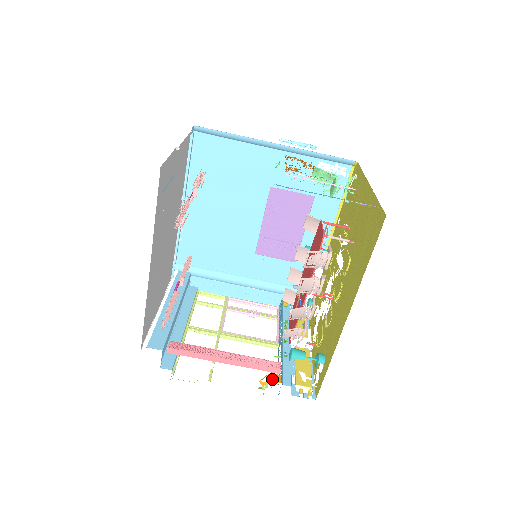
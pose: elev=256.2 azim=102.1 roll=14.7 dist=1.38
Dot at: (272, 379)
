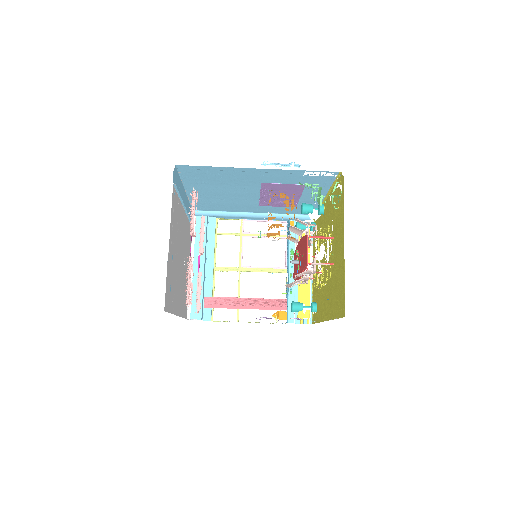
Dot at: (280, 318)
